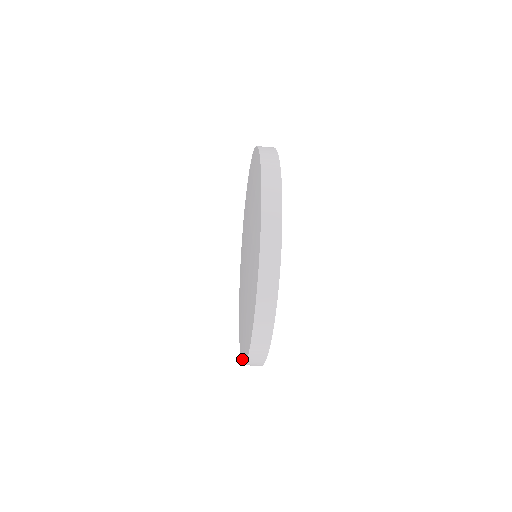
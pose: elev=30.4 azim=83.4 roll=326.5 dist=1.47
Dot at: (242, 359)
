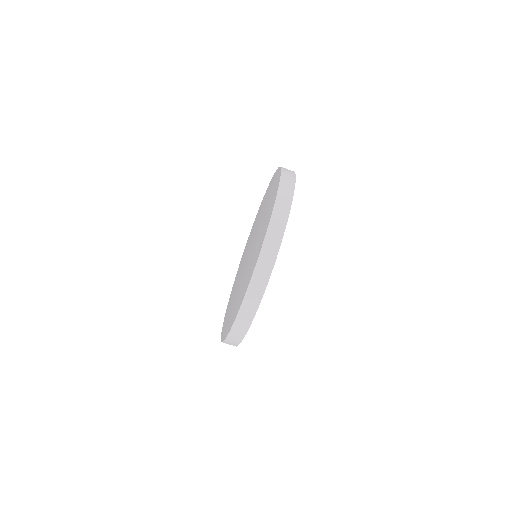
Dot at: (222, 336)
